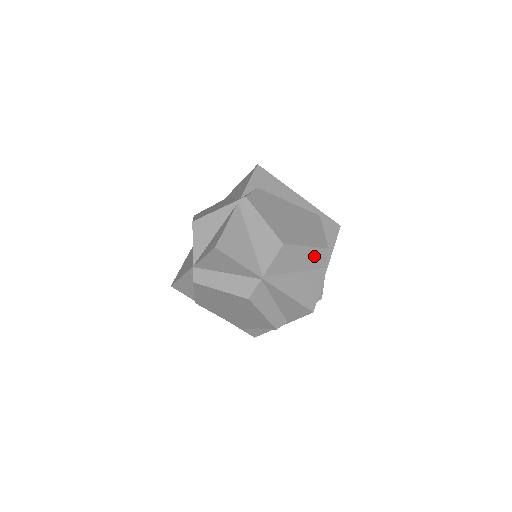
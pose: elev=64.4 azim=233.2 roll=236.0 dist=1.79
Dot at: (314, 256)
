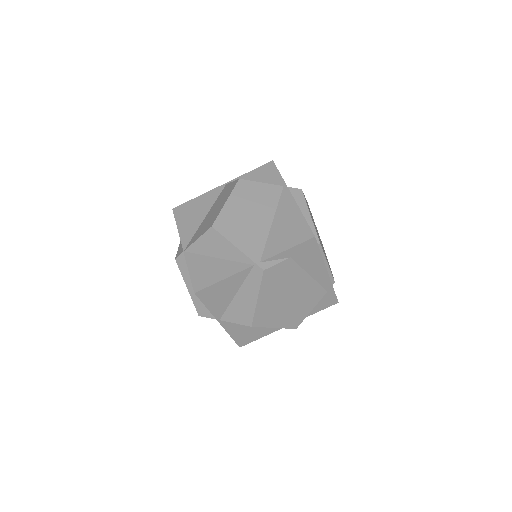
Dot at: occluded
